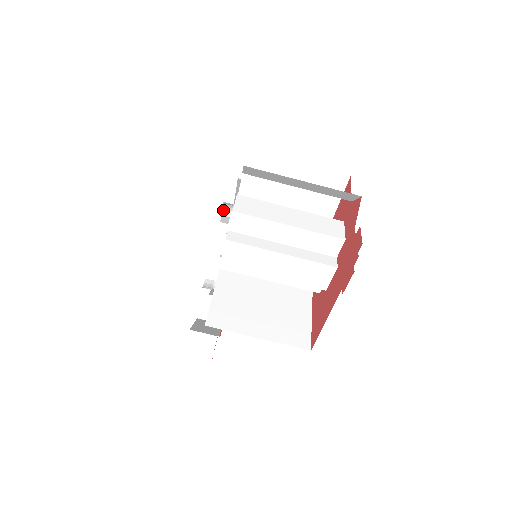
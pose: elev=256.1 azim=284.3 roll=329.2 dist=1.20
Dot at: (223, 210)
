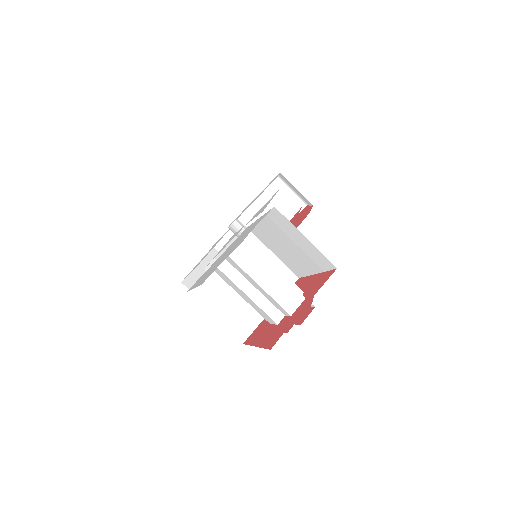
Dot at: (281, 174)
